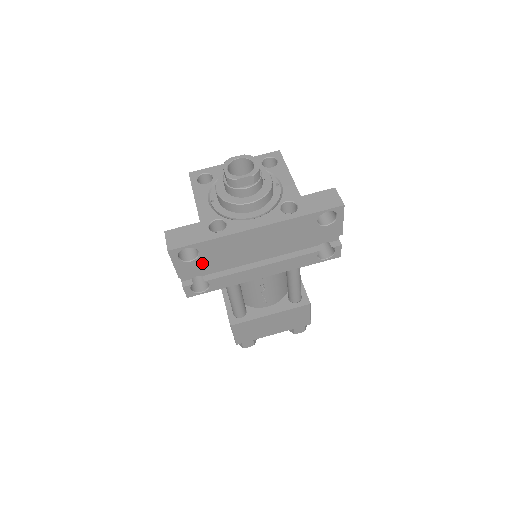
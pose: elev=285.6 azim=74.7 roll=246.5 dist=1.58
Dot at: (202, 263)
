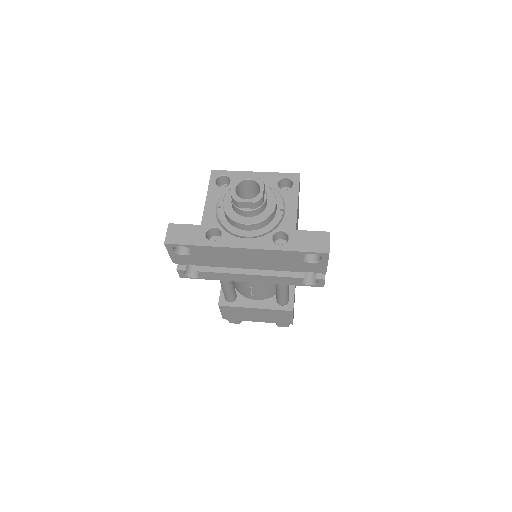
Dot at: (194, 259)
